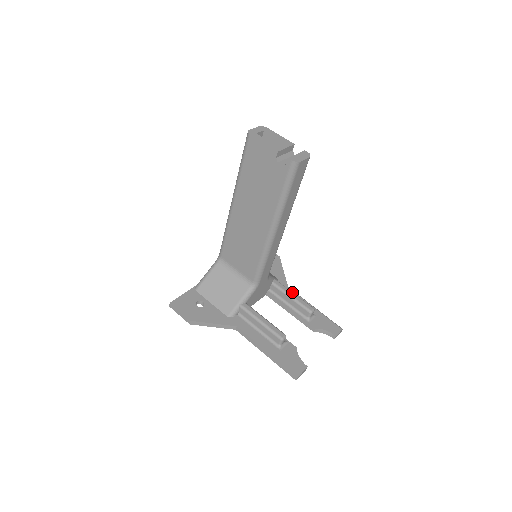
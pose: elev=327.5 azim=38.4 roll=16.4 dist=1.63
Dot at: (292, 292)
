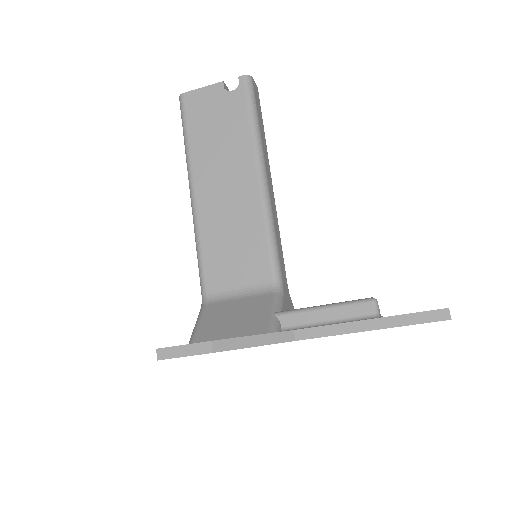
Dot at: occluded
